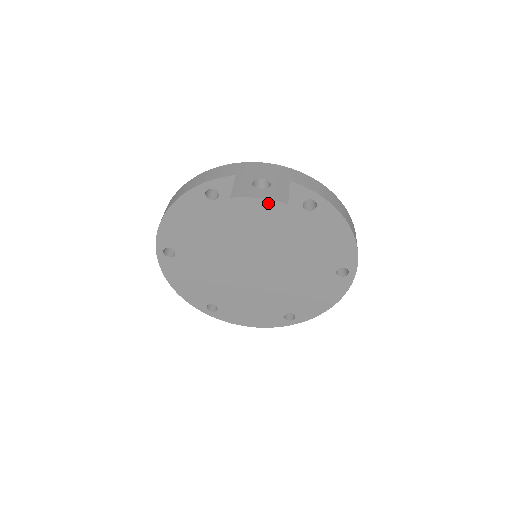
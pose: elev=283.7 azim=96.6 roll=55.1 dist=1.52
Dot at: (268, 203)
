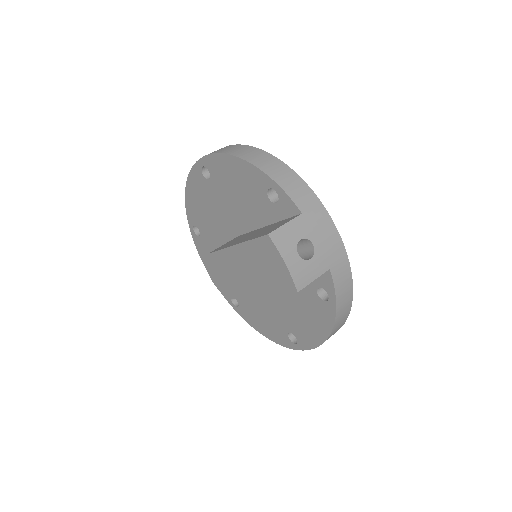
Dot at: (287, 273)
